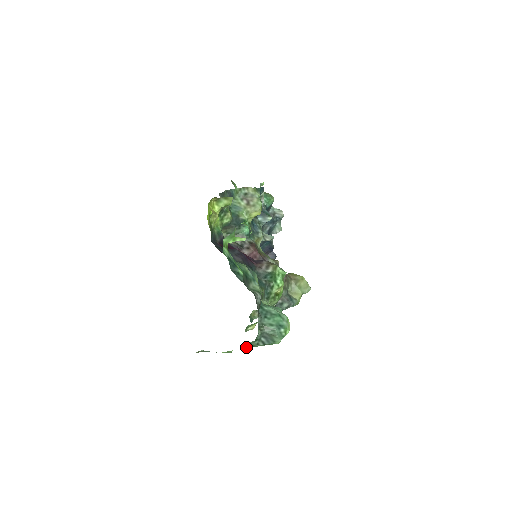
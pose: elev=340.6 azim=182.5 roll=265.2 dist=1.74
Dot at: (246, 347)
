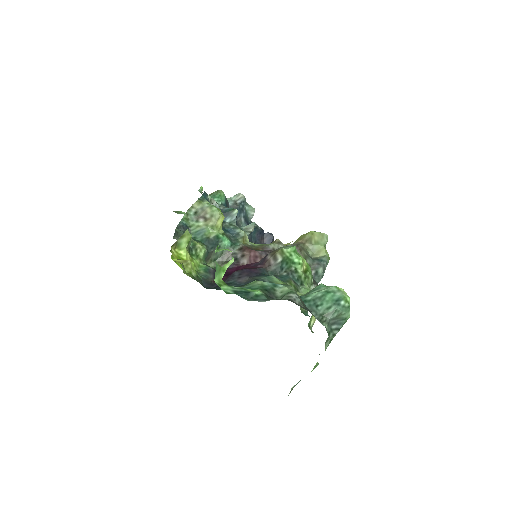
Dot at: (326, 347)
